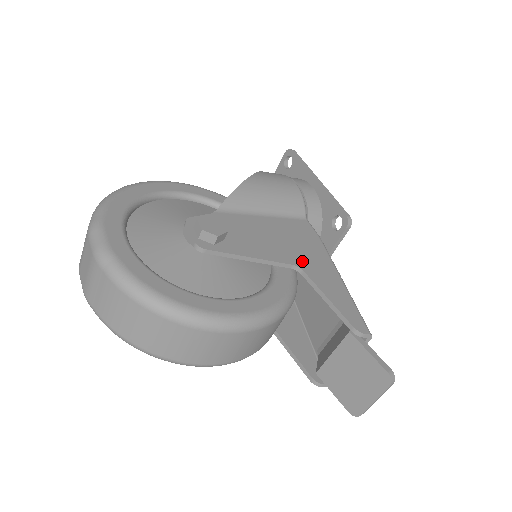
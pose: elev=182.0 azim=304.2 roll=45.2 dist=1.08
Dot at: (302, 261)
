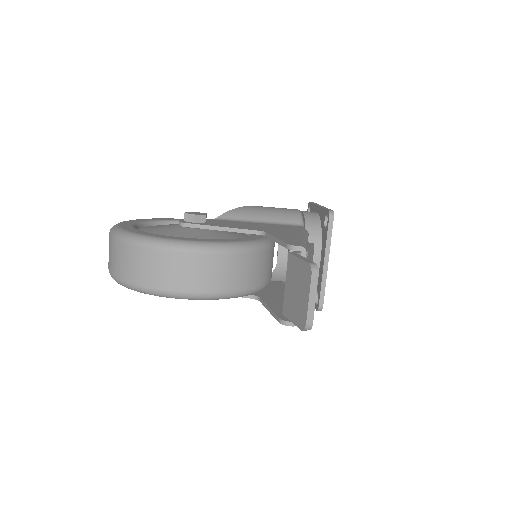
Dot at: (270, 231)
